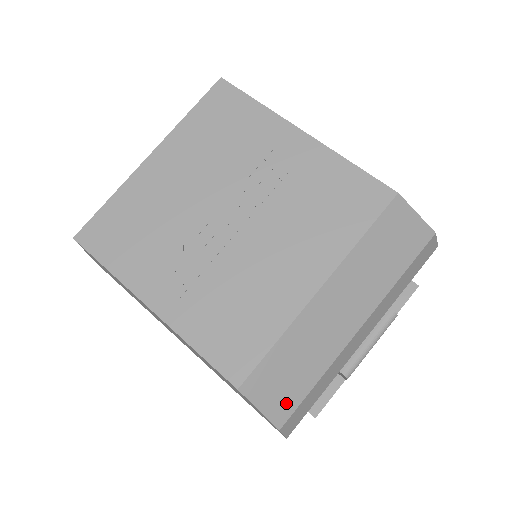
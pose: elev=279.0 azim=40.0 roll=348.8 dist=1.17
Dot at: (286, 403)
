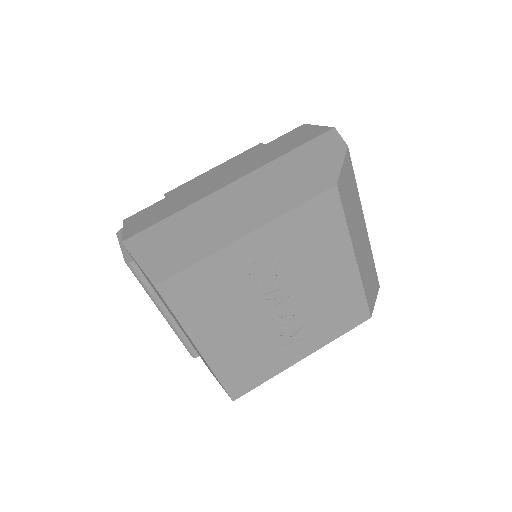
Dot at: (376, 283)
